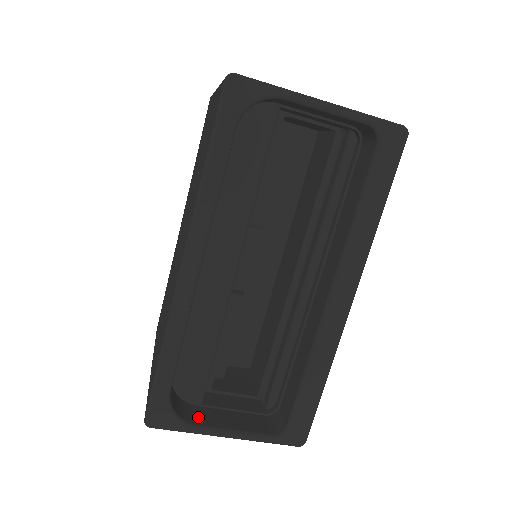
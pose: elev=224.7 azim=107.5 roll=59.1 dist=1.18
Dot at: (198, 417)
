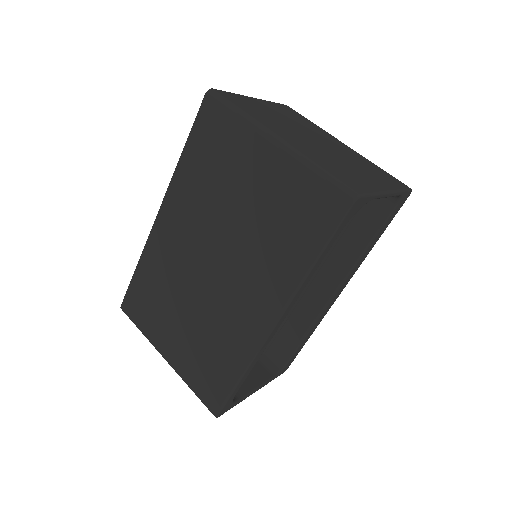
Dot at: occluded
